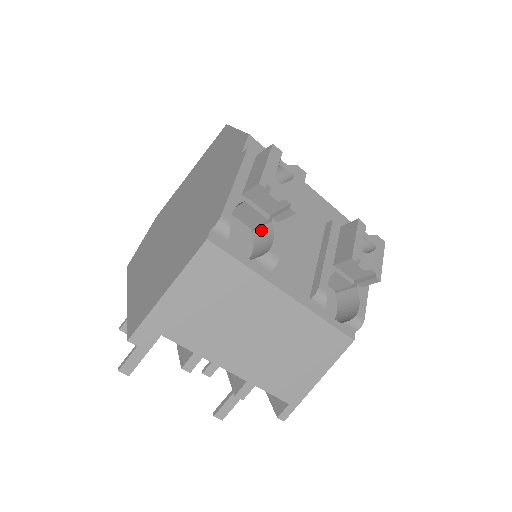
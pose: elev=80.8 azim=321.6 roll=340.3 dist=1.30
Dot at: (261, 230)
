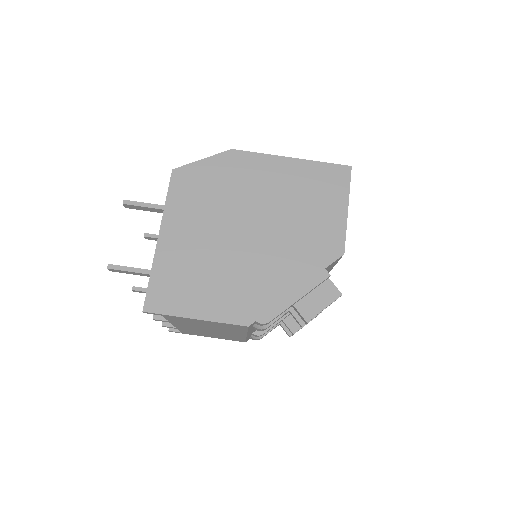
Dot at: occluded
